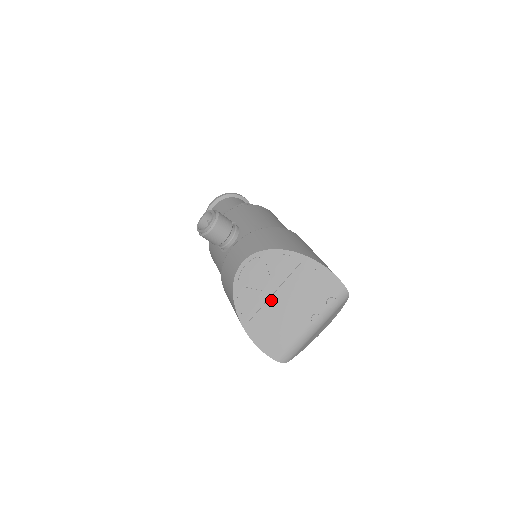
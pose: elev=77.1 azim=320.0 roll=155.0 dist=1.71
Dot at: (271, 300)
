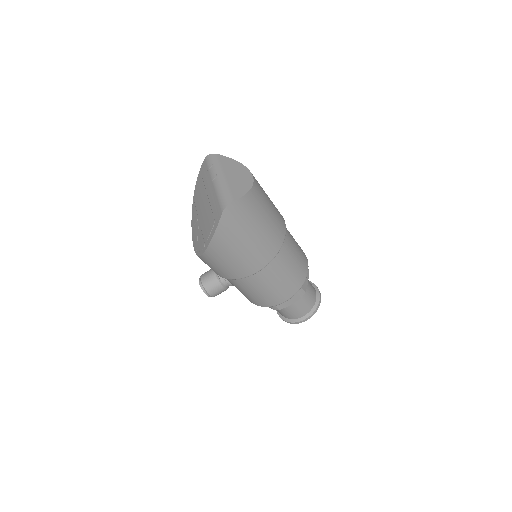
Dot at: (202, 220)
